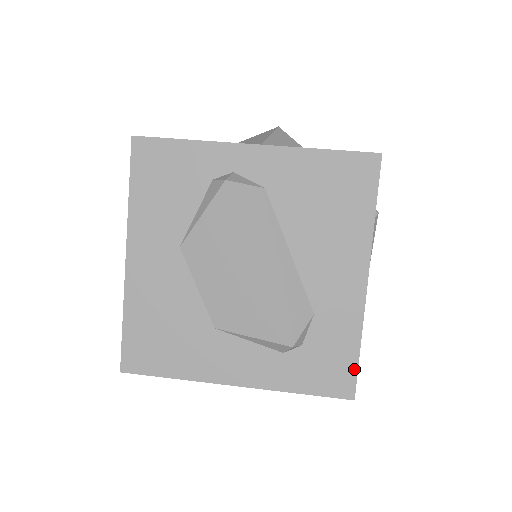
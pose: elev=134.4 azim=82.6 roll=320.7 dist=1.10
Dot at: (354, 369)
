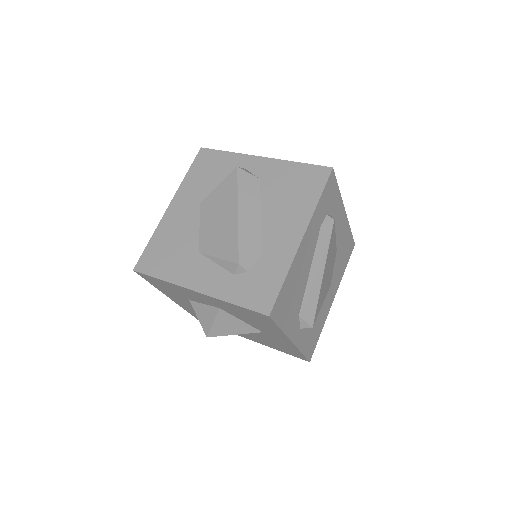
Dot at: (276, 294)
